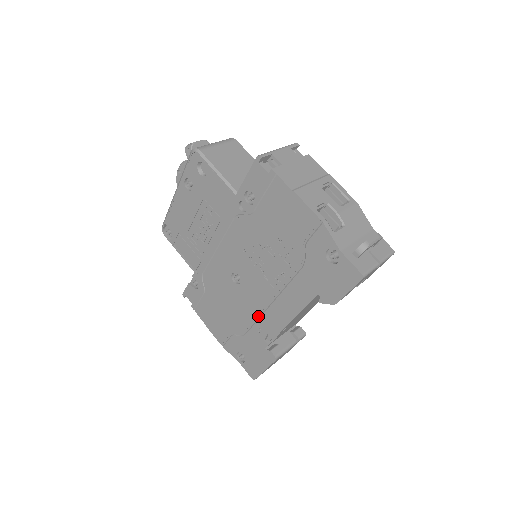
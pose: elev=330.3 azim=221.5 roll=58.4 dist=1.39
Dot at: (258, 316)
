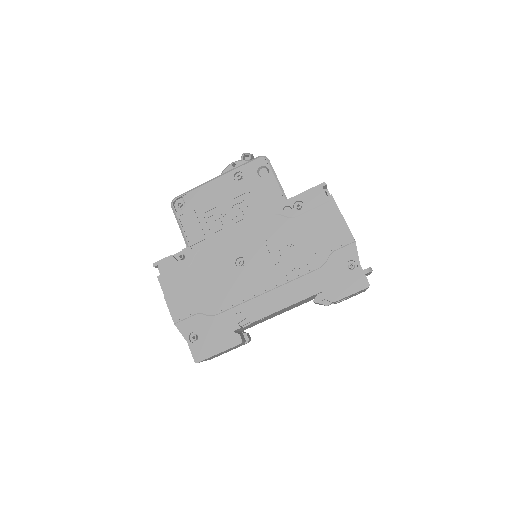
Dot at: (245, 300)
